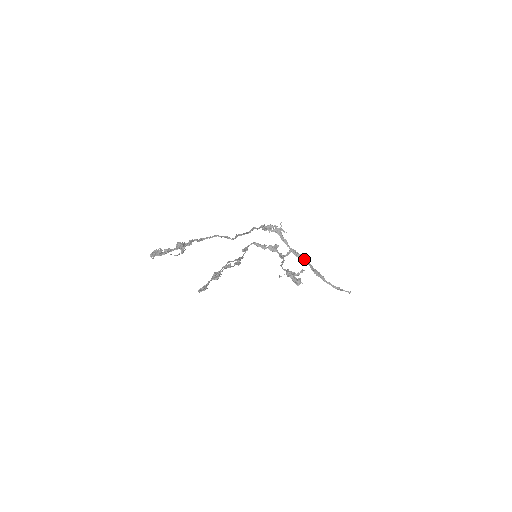
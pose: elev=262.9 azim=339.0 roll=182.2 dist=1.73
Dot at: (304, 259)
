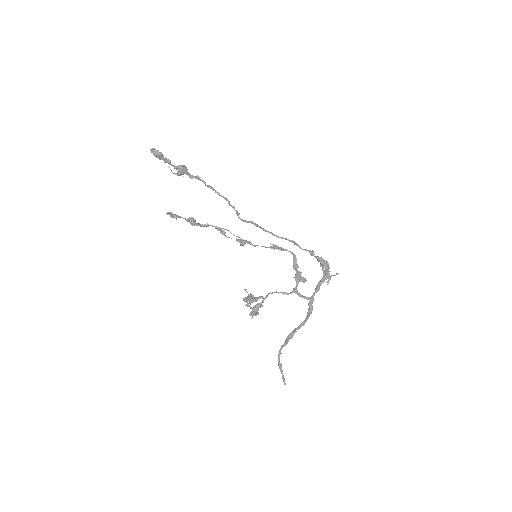
Dot at: (307, 317)
